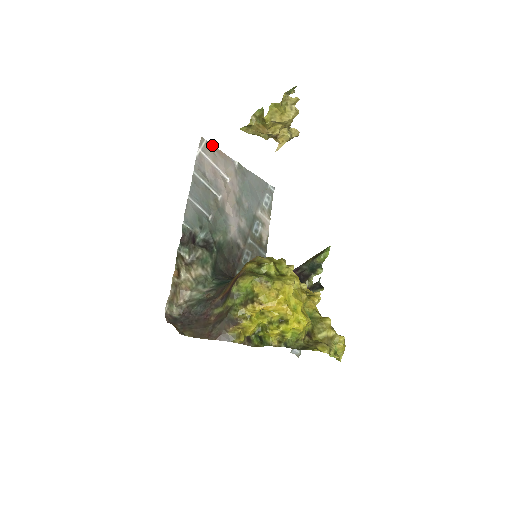
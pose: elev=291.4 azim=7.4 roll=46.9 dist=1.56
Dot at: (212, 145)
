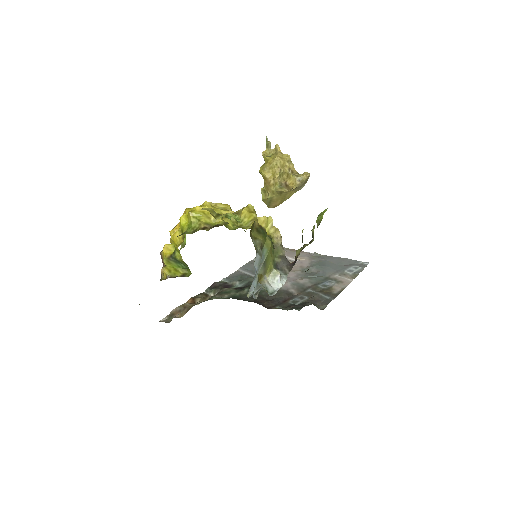
Dot at: (285, 248)
